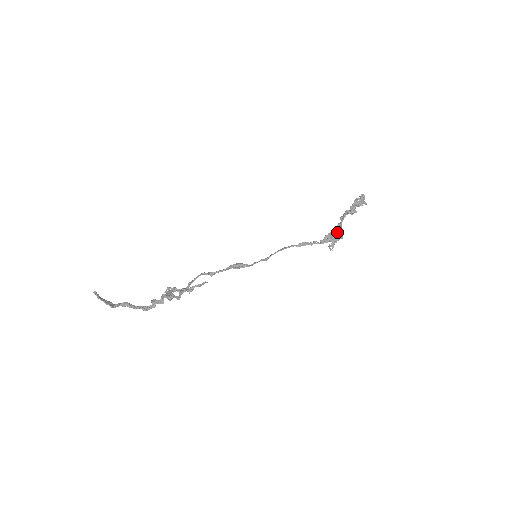
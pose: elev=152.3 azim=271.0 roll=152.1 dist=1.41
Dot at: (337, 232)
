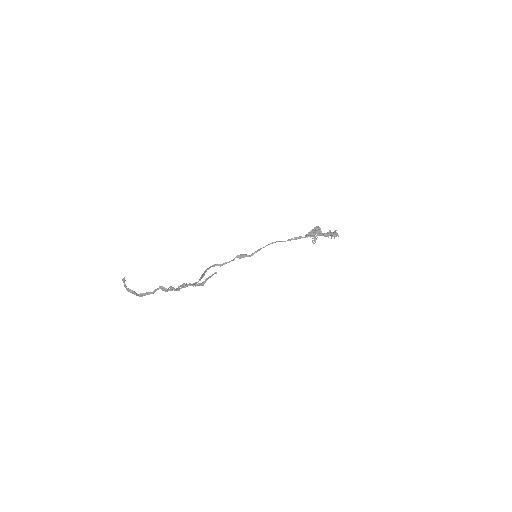
Dot at: (317, 227)
